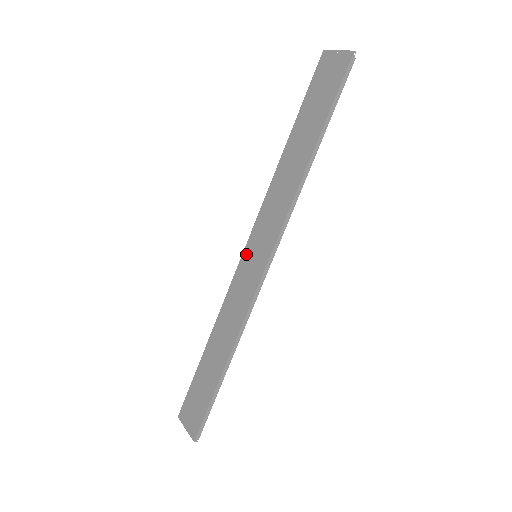
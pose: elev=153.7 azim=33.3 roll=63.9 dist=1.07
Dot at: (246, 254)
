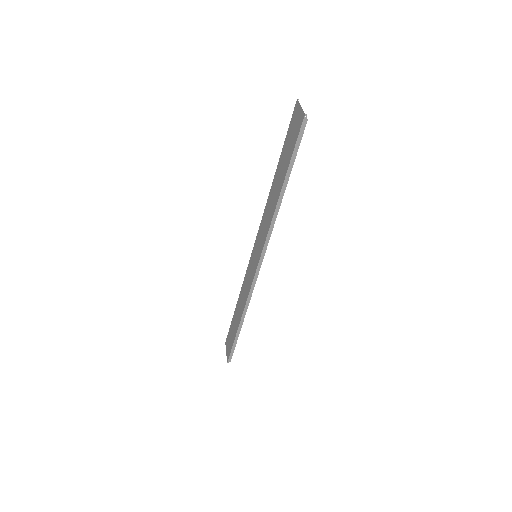
Dot at: (253, 251)
